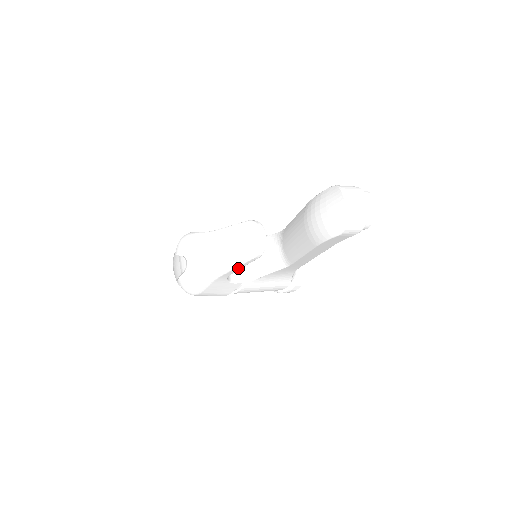
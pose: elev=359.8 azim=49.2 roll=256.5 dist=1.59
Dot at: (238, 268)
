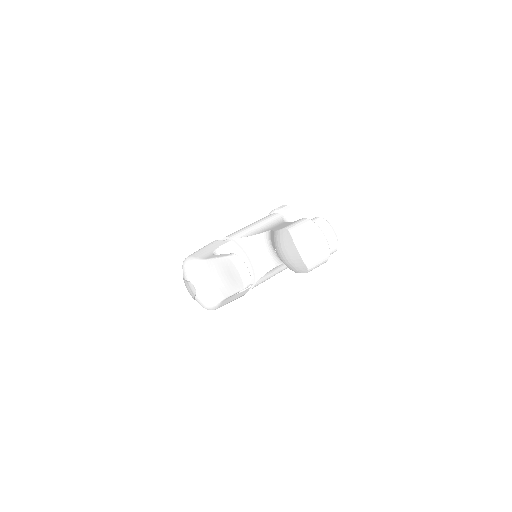
Dot at: occluded
